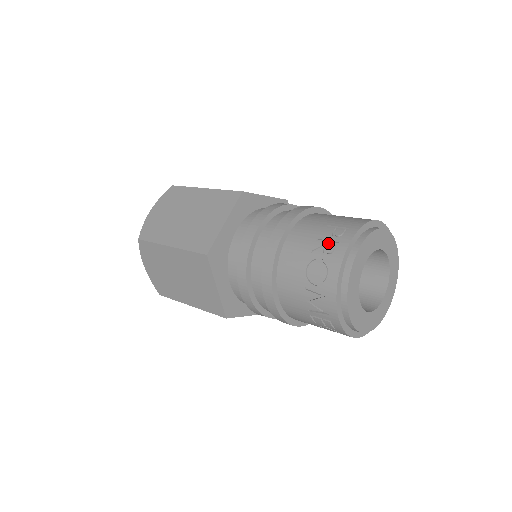
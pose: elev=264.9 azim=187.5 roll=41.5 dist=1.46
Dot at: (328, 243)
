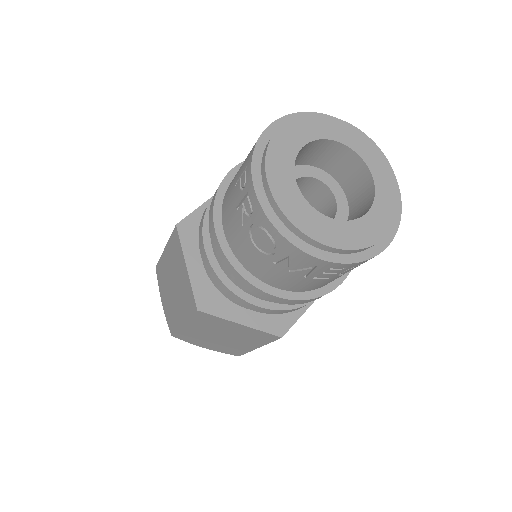
Dot at: (243, 203)
